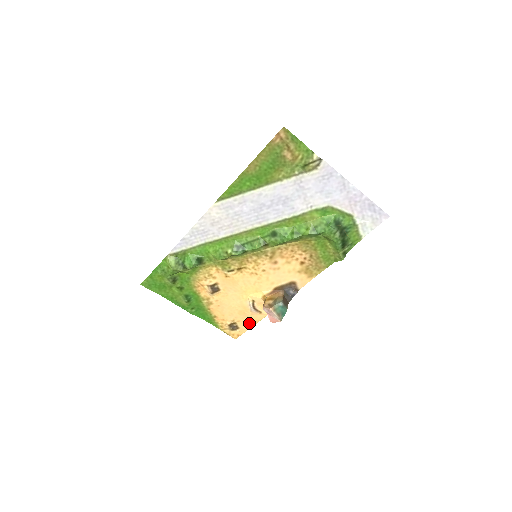
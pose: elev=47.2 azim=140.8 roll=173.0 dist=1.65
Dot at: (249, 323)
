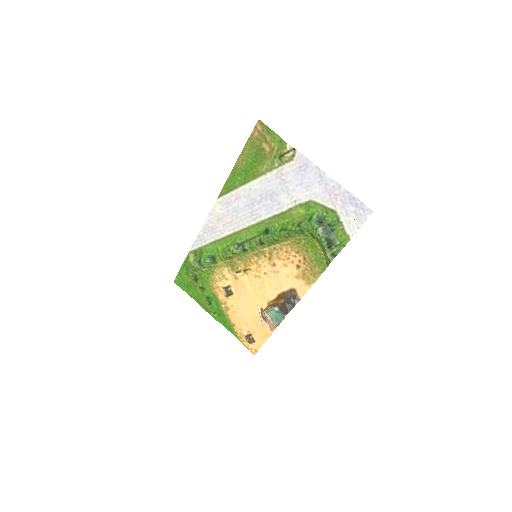
Dot at: (263, 336)
